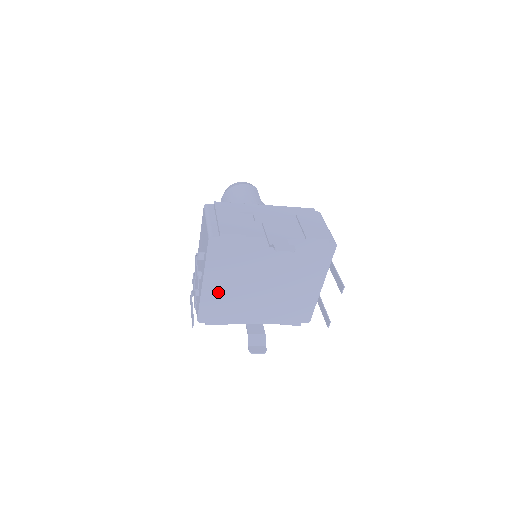
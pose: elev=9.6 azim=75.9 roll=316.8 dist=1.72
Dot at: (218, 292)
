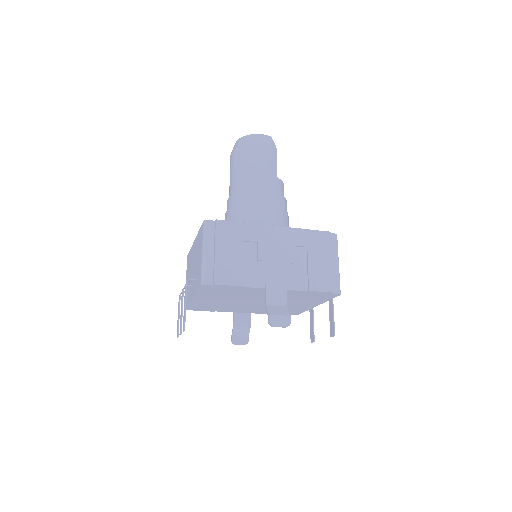
Dot at: (208, 302)
